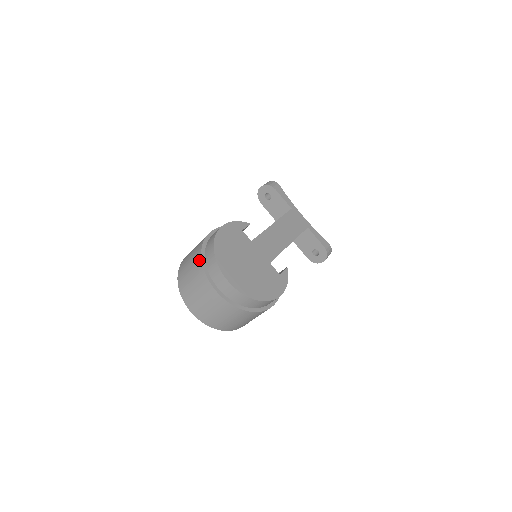
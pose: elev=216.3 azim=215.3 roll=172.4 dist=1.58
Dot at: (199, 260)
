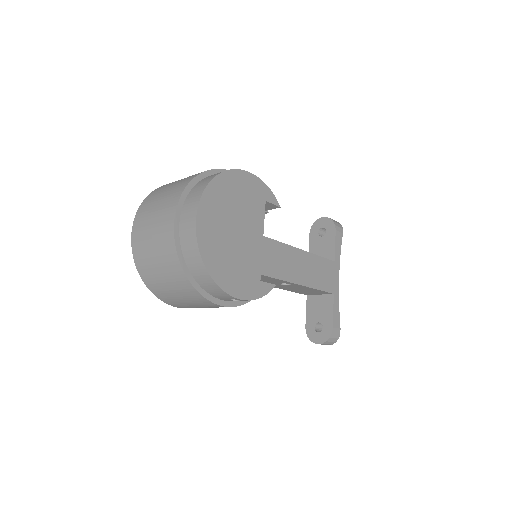
Dot at: (191, 178)
